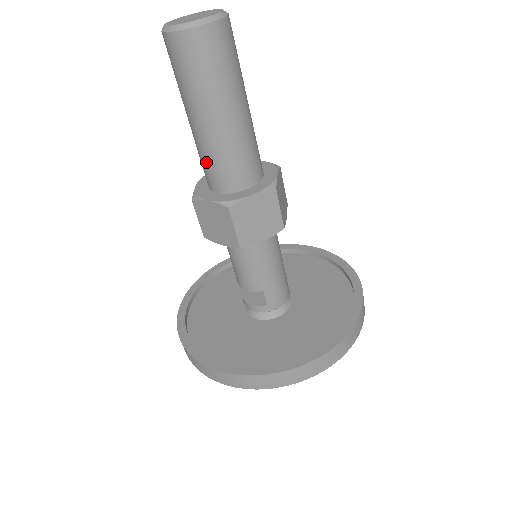
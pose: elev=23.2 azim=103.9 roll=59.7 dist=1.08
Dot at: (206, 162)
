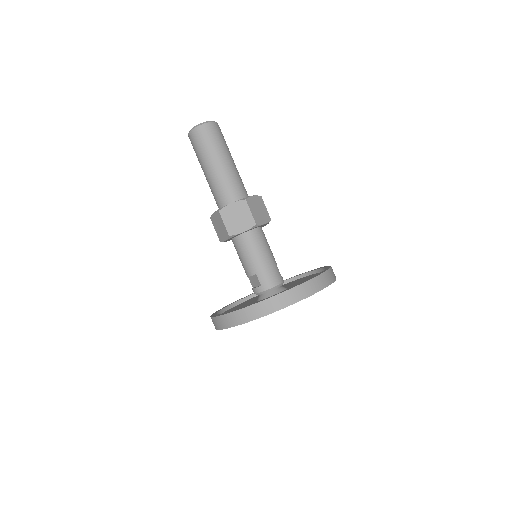
Dot at: (213, 193)
